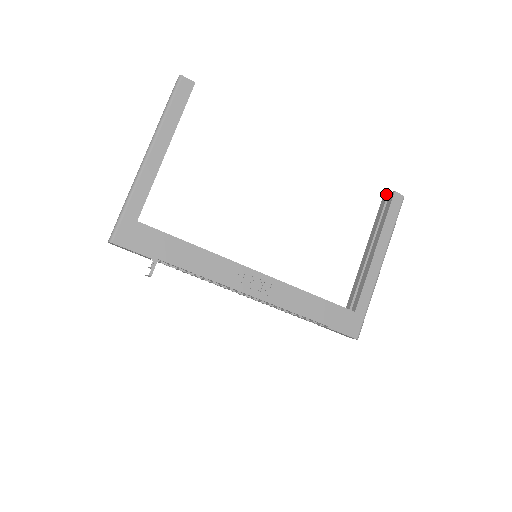
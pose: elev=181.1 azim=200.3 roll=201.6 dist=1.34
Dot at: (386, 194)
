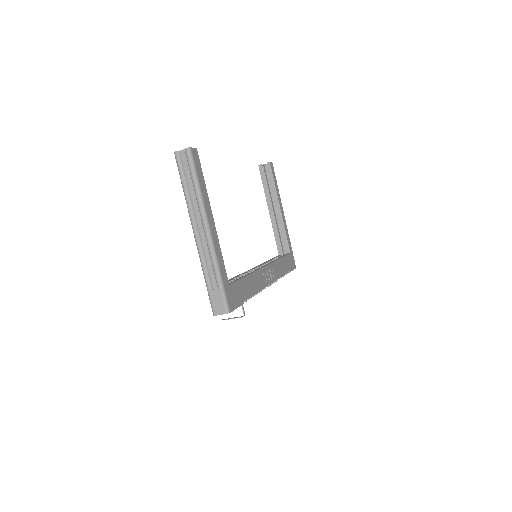
Dot at: (261, 165)
